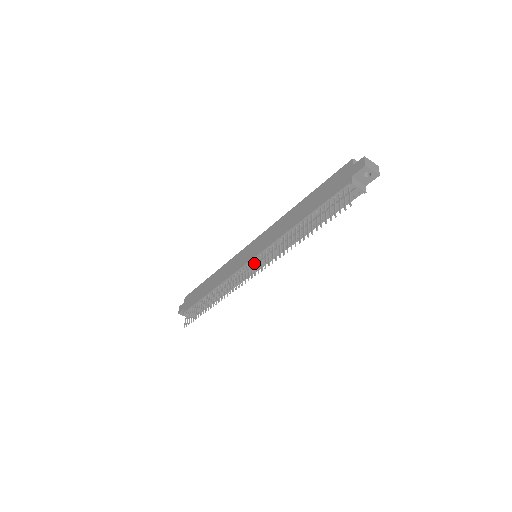
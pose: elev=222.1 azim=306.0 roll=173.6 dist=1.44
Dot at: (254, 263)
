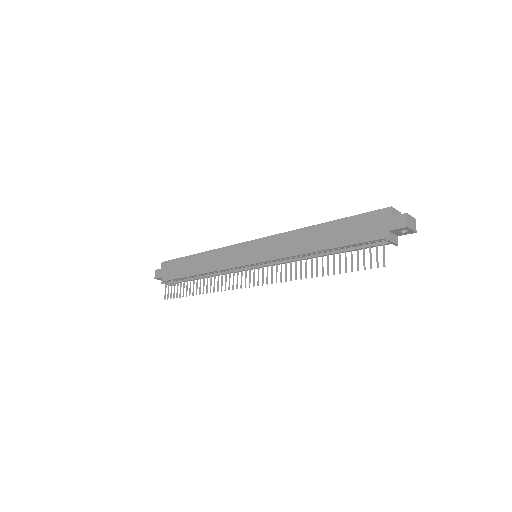
Dot at: (254, 265)
